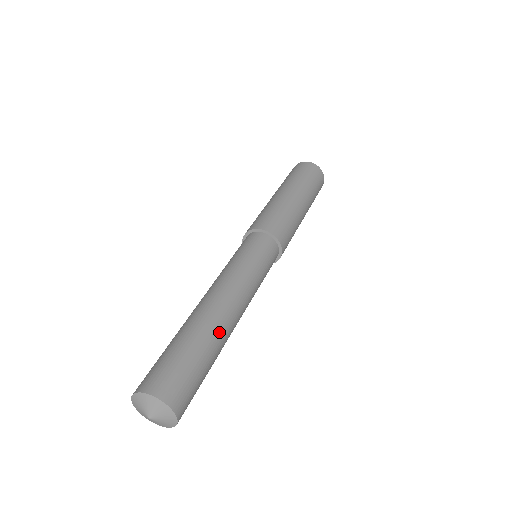
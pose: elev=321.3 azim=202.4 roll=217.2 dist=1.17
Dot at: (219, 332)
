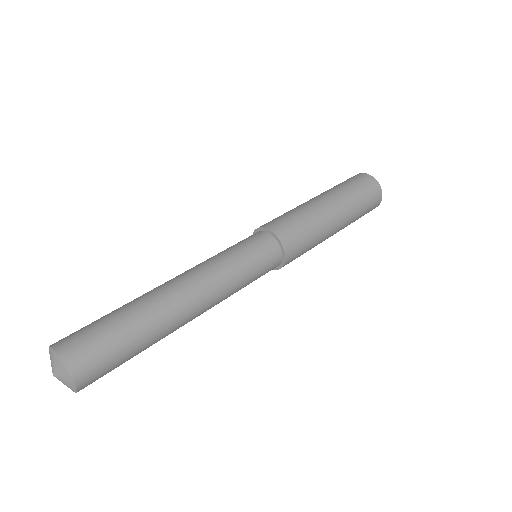
Dot at: (165, 324)
